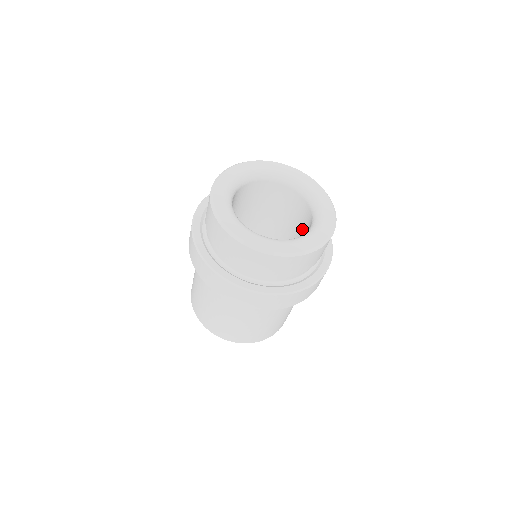
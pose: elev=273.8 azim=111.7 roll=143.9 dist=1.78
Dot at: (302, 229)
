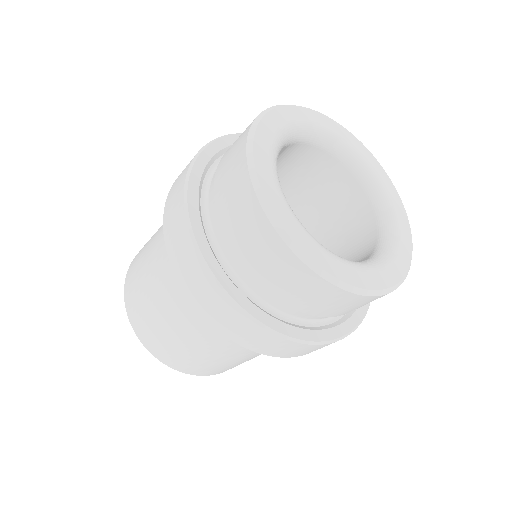
Dot at: occluded
